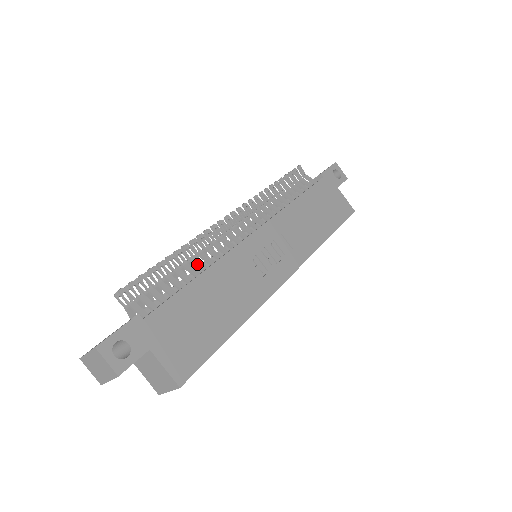
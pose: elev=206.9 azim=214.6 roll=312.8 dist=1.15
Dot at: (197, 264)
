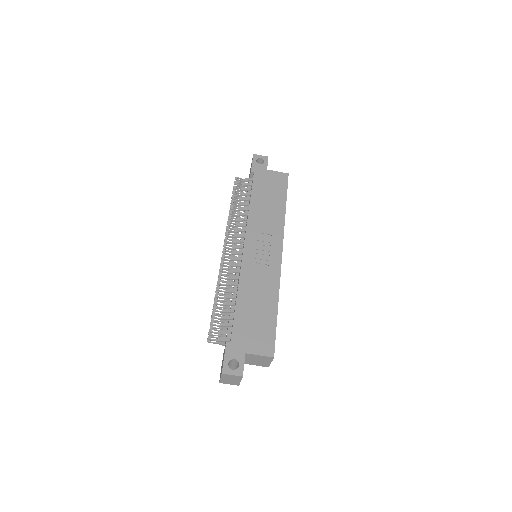
Dot at: (231, 291)
